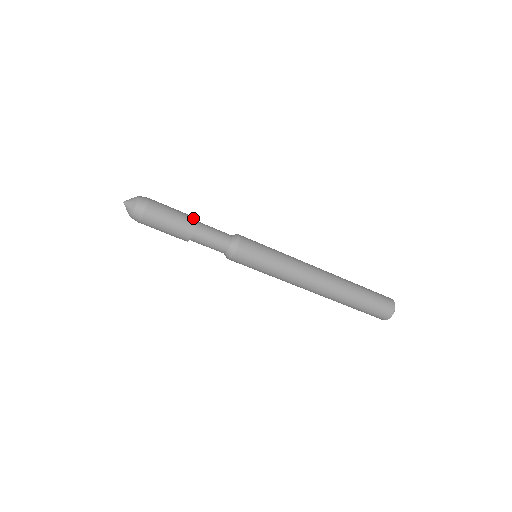
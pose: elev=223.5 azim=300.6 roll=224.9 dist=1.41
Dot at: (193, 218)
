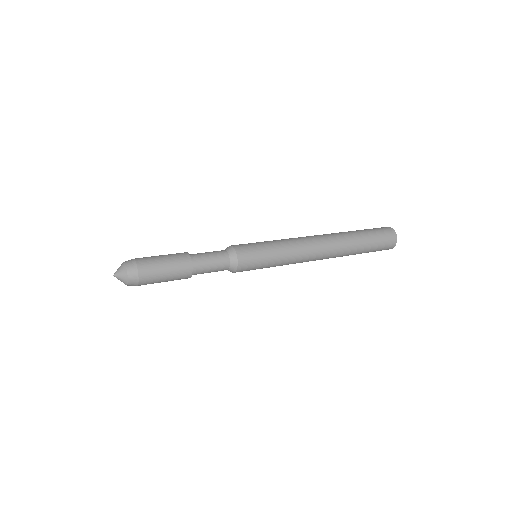
Dot at: (187, 277)
